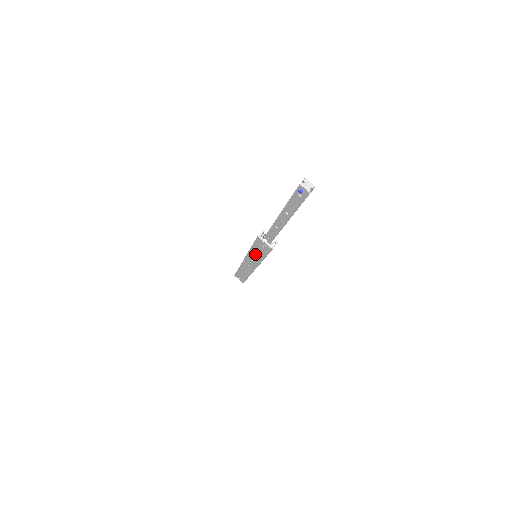
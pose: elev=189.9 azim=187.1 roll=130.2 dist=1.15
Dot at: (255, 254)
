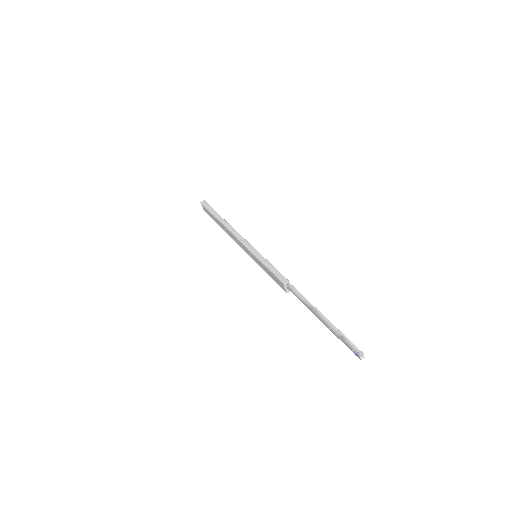
Dot at: (261, 264)
